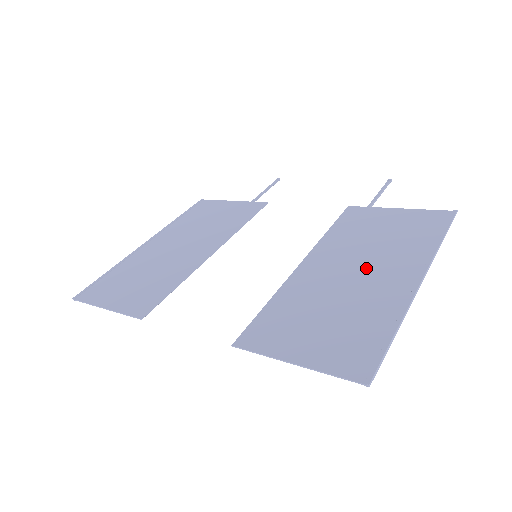
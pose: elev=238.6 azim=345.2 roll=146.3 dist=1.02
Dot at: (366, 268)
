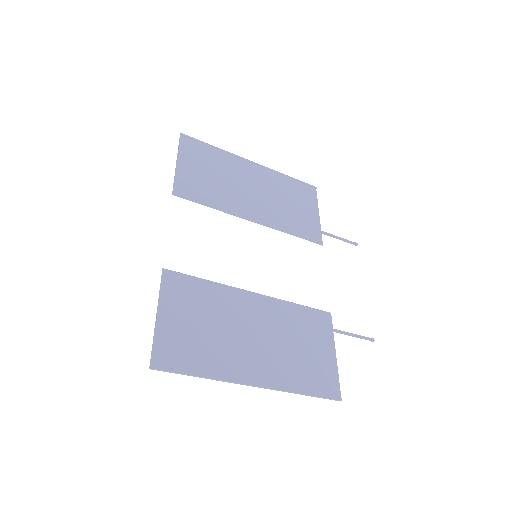
Dot at: (260, 343)
